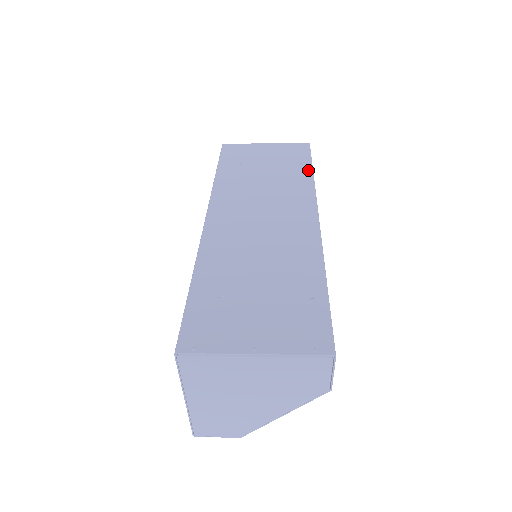
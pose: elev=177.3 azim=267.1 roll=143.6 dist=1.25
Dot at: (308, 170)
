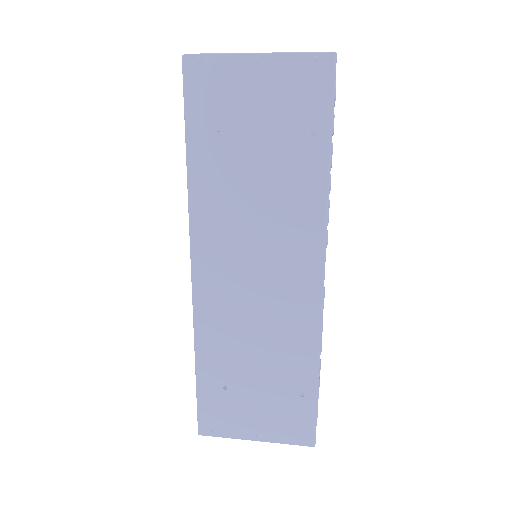
Dot at: (323, 158)
